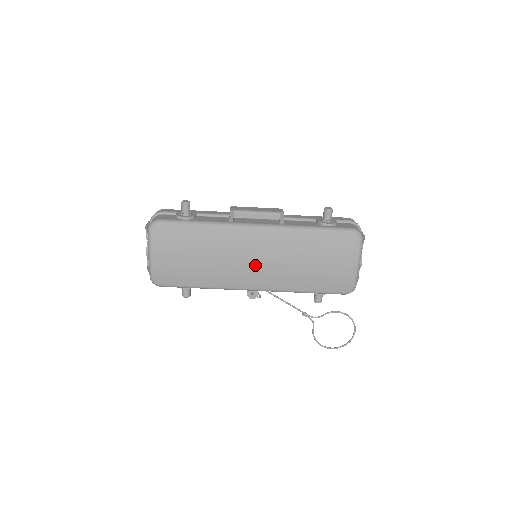
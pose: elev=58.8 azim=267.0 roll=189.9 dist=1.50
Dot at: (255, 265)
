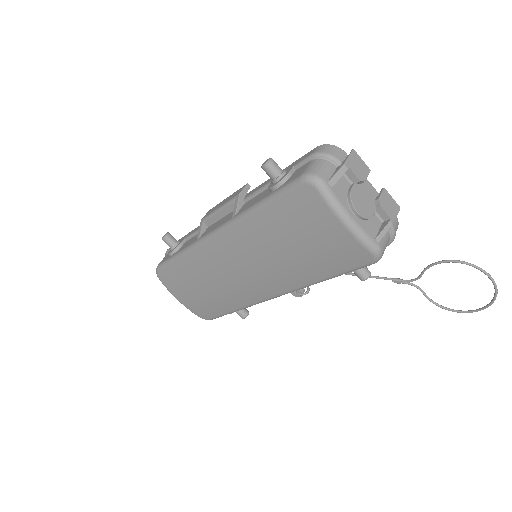
Dot at: (246, 275)
